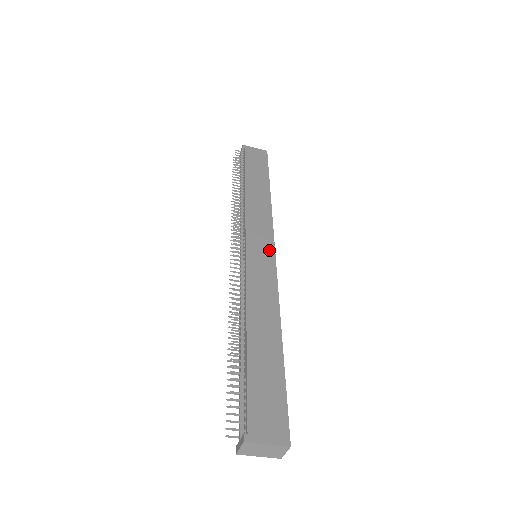
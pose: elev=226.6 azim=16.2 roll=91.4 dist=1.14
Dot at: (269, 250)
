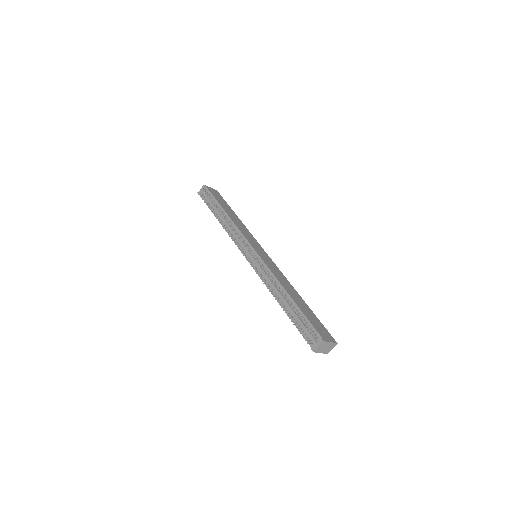
Dot at: (264, 252)
